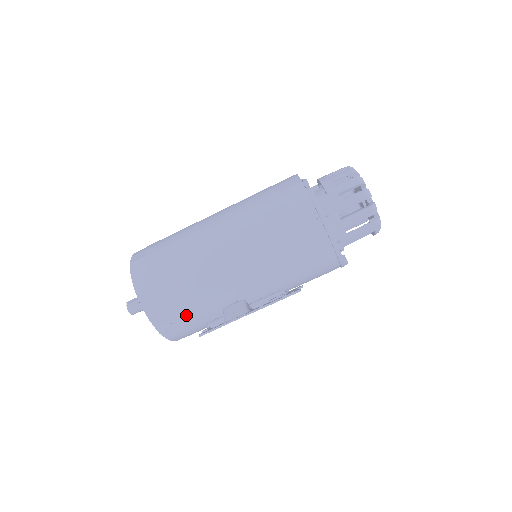
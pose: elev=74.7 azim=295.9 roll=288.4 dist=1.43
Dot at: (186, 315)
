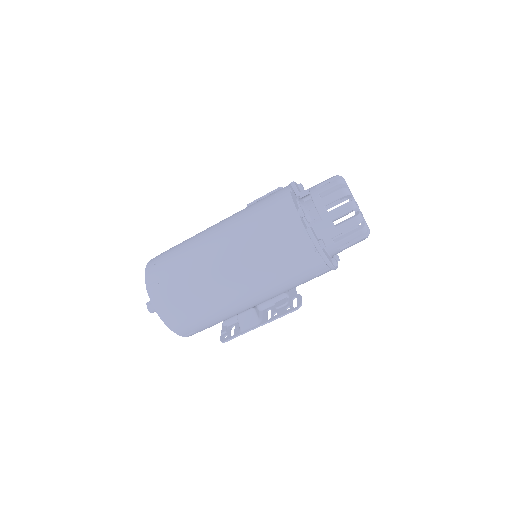
Dot at: (206, 325)
